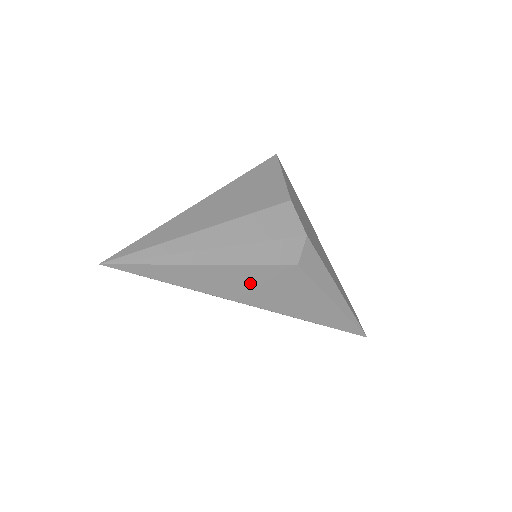
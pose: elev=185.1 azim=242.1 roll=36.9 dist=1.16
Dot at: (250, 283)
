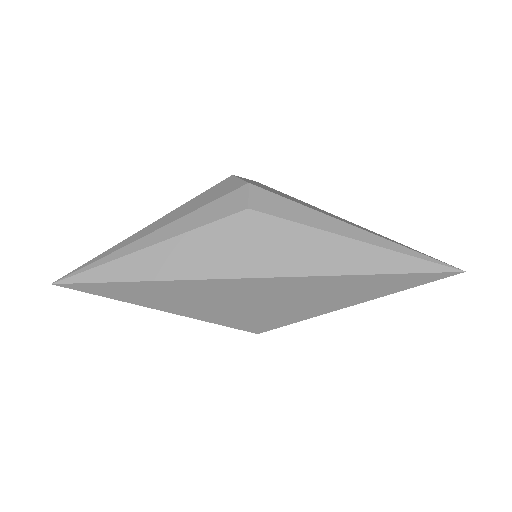
Dot at: (208, 251)
